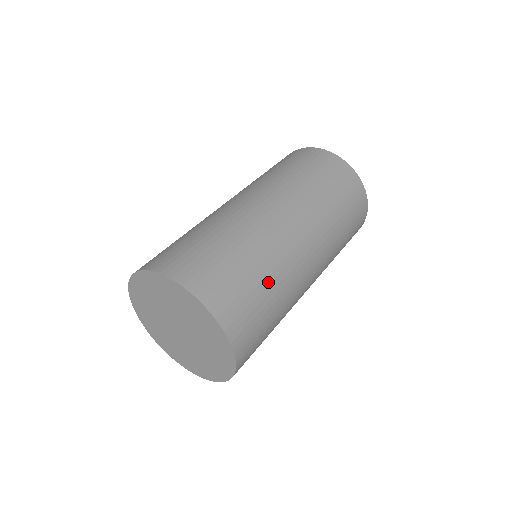
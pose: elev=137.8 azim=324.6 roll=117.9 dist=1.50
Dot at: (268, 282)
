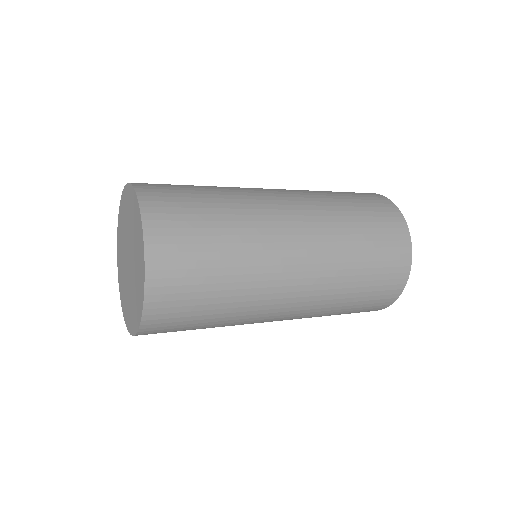
Dot at: (208, 188)
